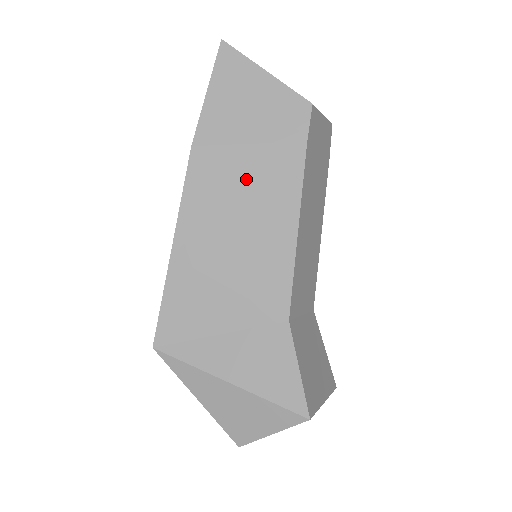
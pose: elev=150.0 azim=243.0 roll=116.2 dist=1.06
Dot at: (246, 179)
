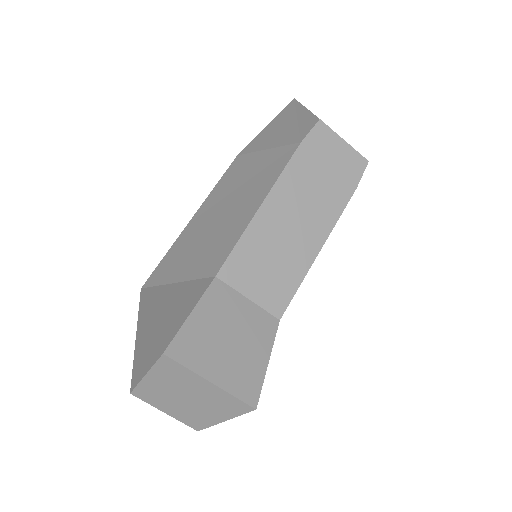
Dot at: (253, 172)
